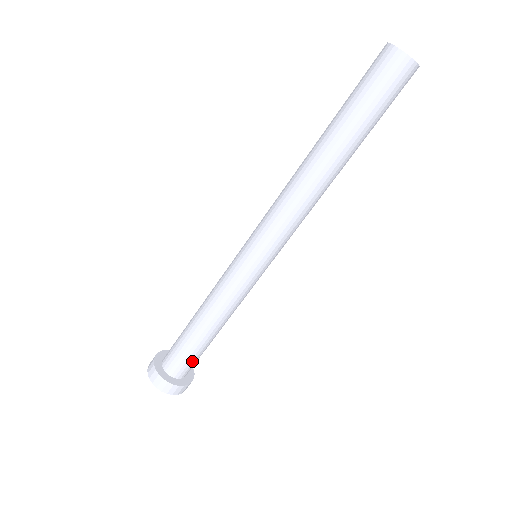
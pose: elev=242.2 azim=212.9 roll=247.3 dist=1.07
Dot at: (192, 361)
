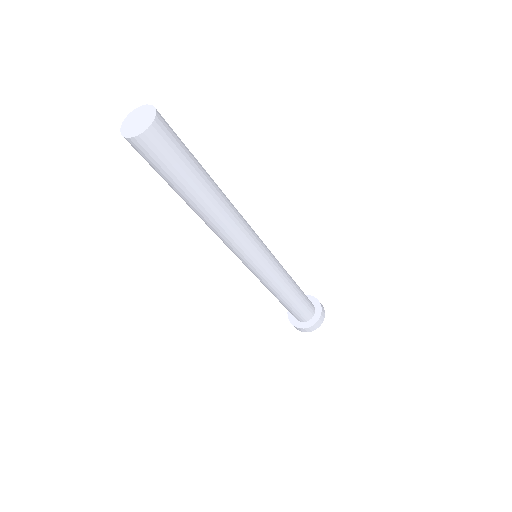
Dot at: (304, 311)
